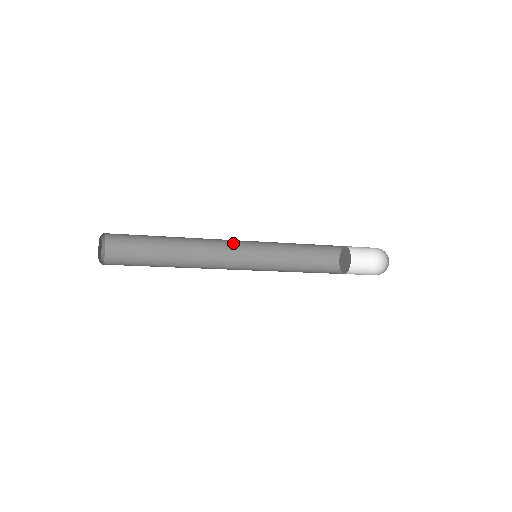
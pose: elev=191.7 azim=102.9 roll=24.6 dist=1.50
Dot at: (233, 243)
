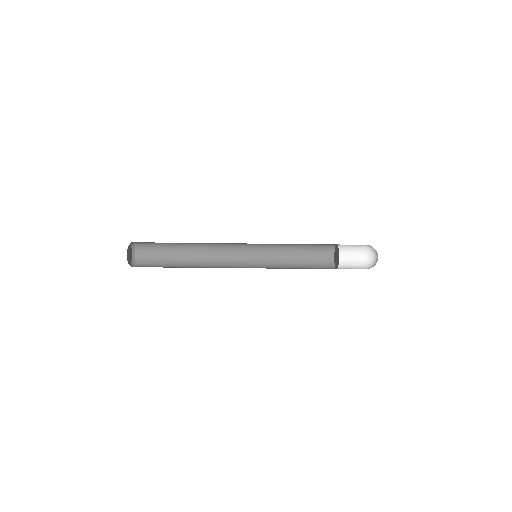
Dot at: (237, 244)
